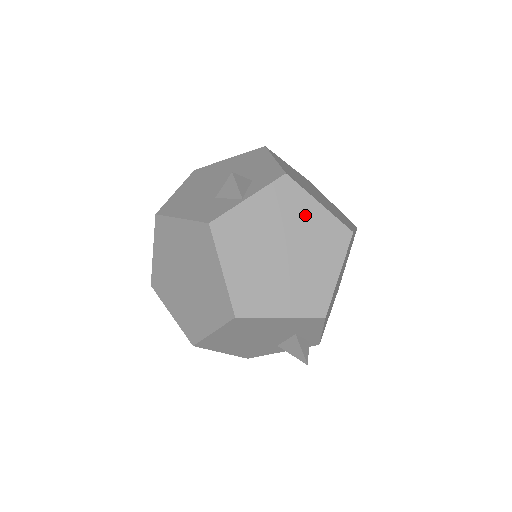
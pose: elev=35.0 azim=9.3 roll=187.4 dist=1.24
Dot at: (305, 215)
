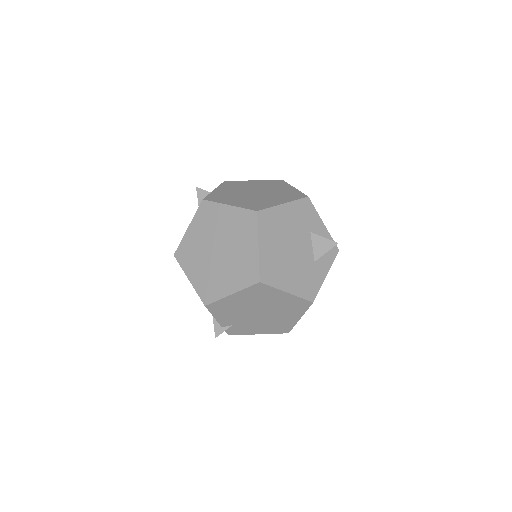
Dot at: (250, 184)
